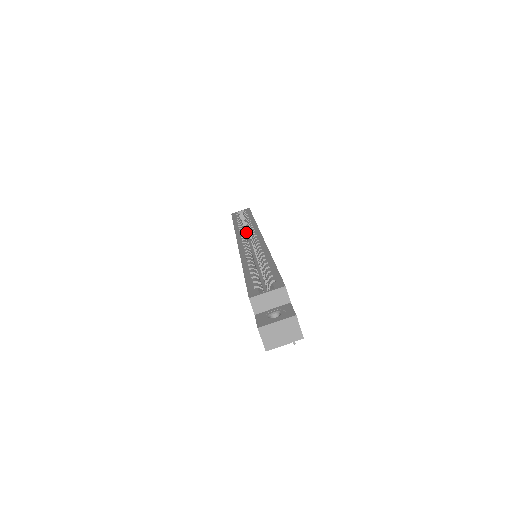
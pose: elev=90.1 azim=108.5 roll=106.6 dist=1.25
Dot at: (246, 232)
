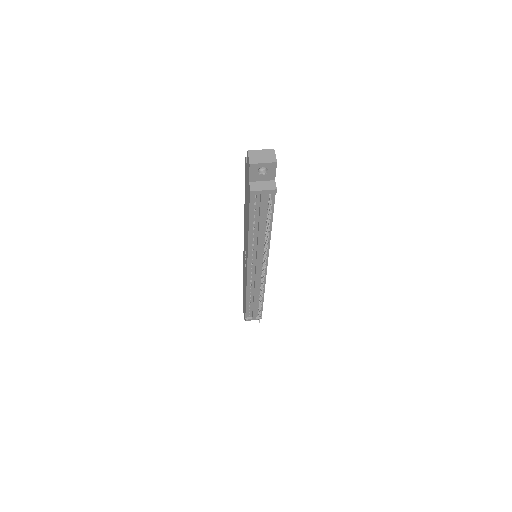
Dot at: occluded
